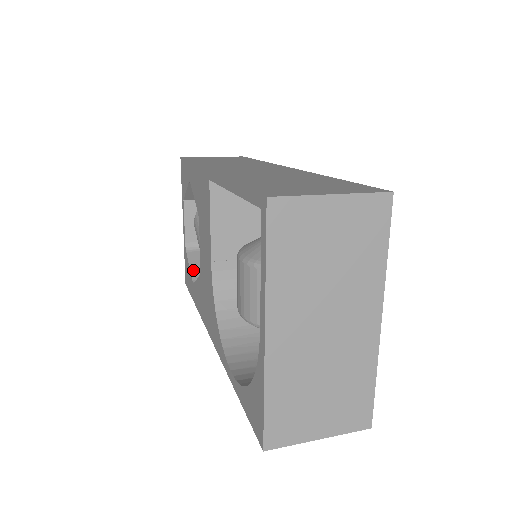
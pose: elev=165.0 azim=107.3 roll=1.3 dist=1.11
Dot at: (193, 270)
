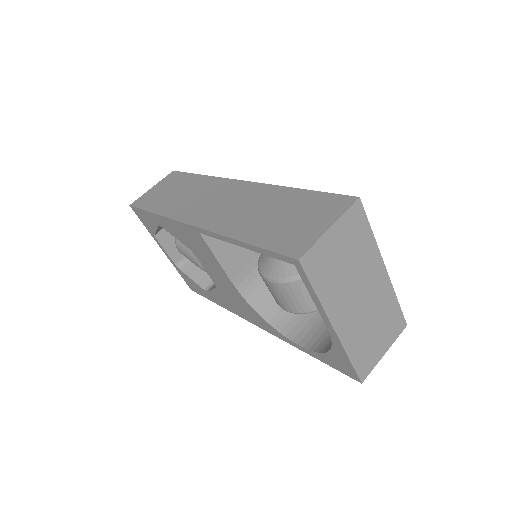
Dot at: (197, 281)
